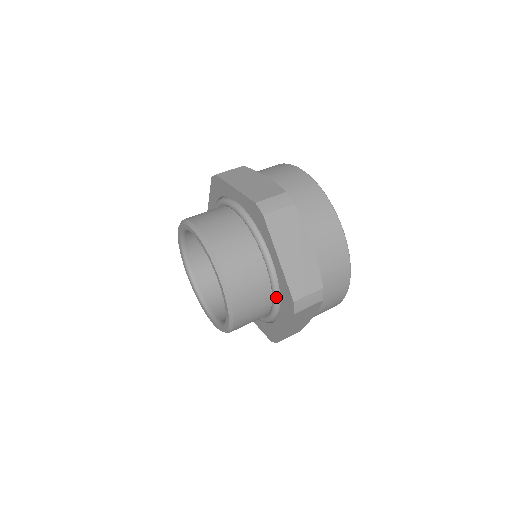
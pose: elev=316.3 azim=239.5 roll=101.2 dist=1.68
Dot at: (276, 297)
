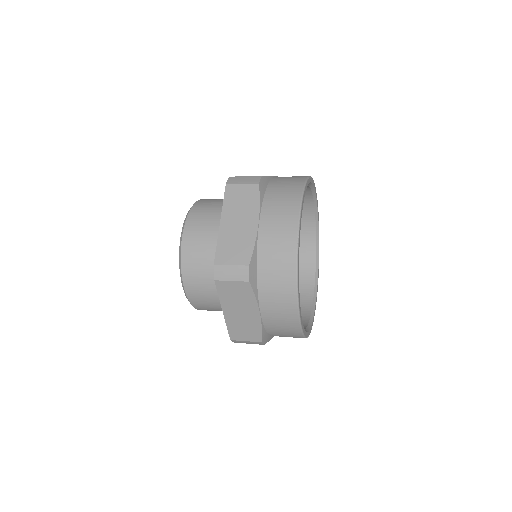
Dot at: occluded
